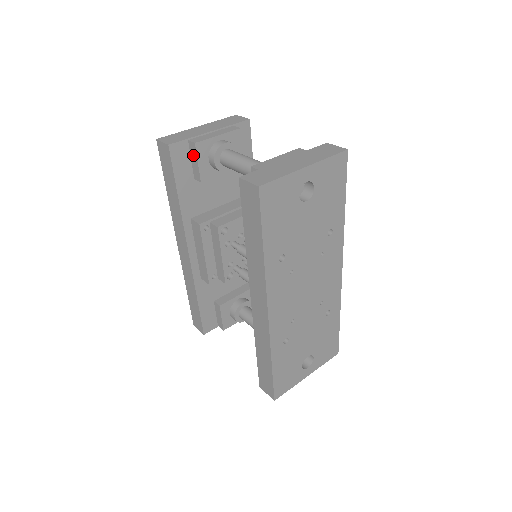
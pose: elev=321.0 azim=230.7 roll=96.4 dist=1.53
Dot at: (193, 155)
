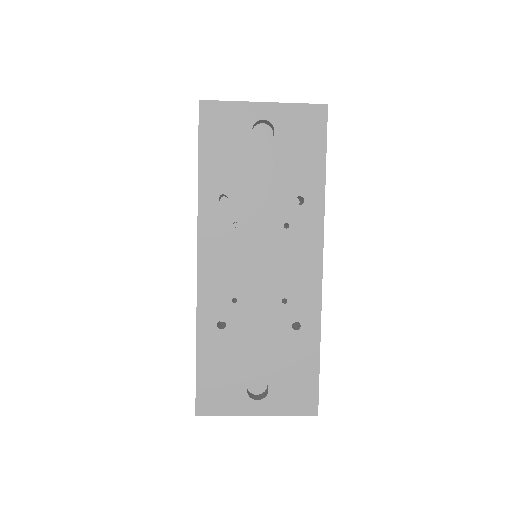
Dot at: occluded
